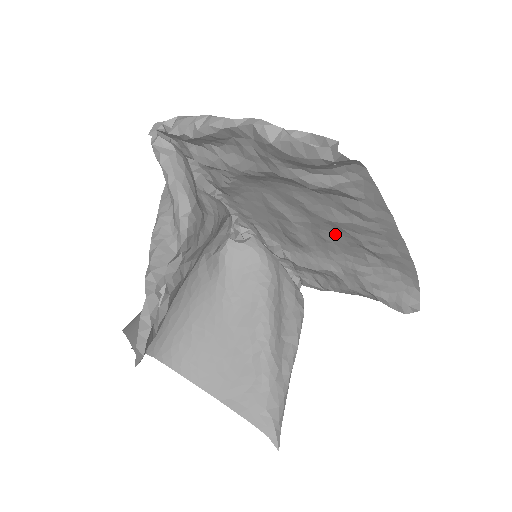
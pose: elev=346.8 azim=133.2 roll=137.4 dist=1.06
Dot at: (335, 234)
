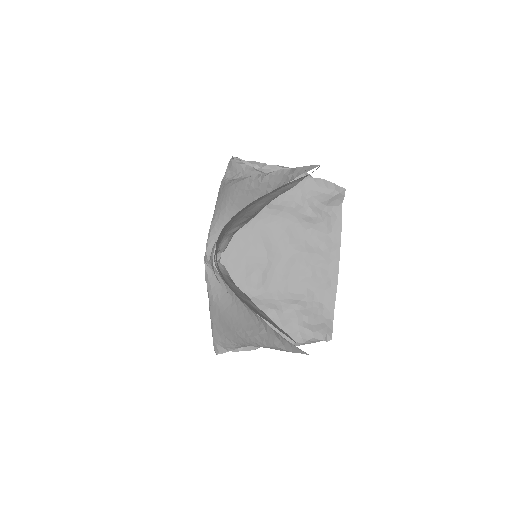
Dot at: (294, 269)
